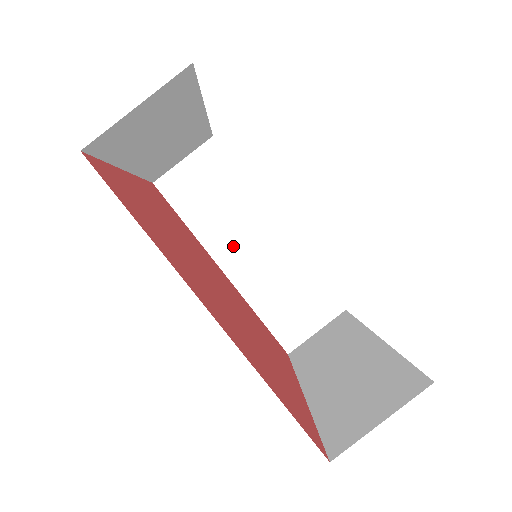
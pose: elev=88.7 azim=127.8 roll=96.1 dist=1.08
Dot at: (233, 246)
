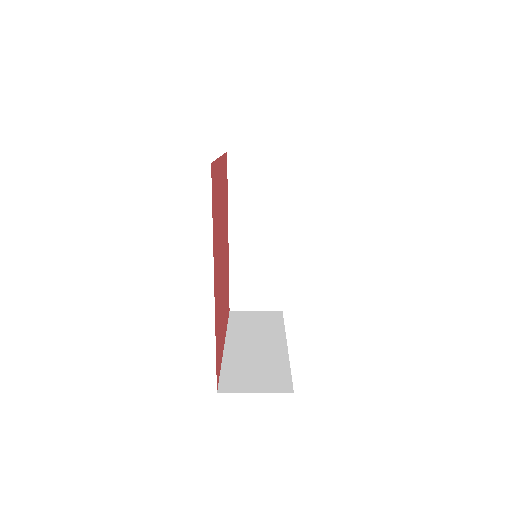
Dot at: (246, 226)
